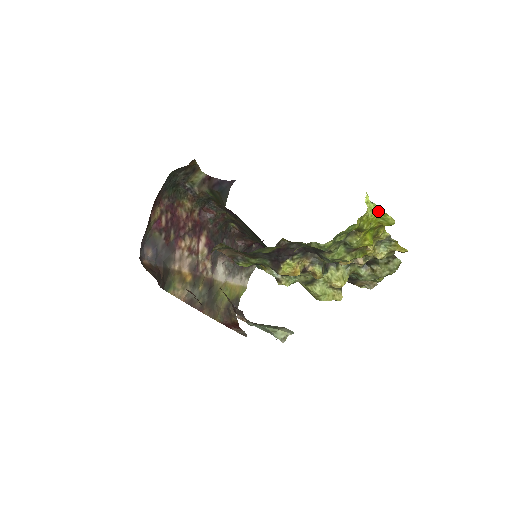
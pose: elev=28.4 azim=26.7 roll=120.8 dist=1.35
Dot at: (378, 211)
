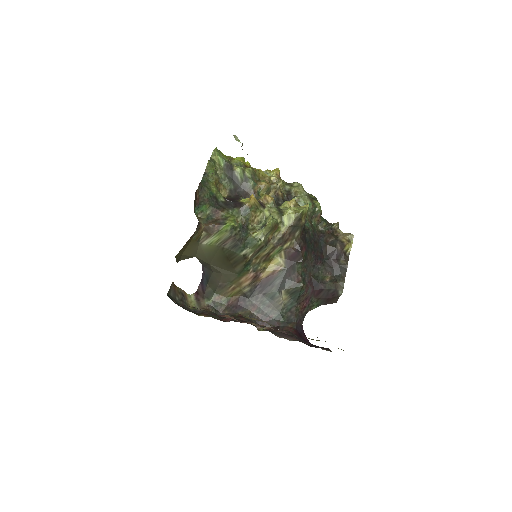
Dot at: occluded
